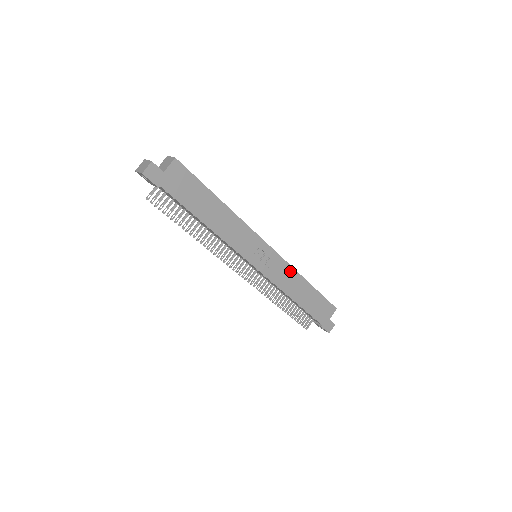
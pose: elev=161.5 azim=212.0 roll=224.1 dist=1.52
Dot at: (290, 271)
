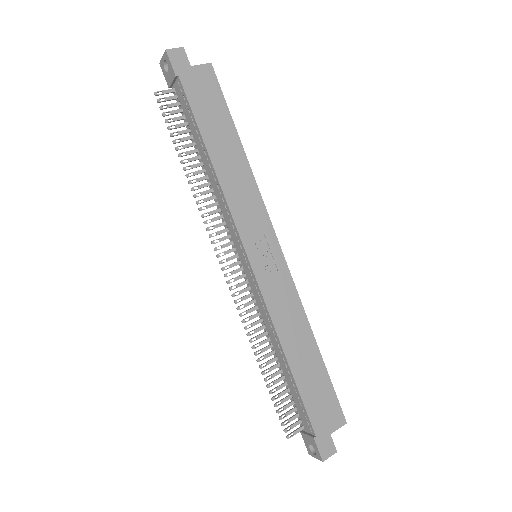
Dot at: (295, 304)
